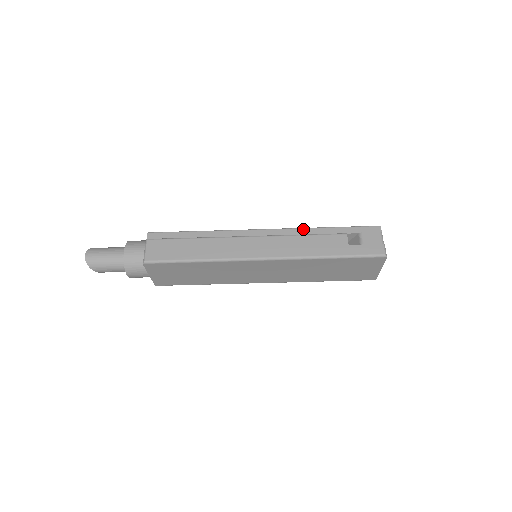
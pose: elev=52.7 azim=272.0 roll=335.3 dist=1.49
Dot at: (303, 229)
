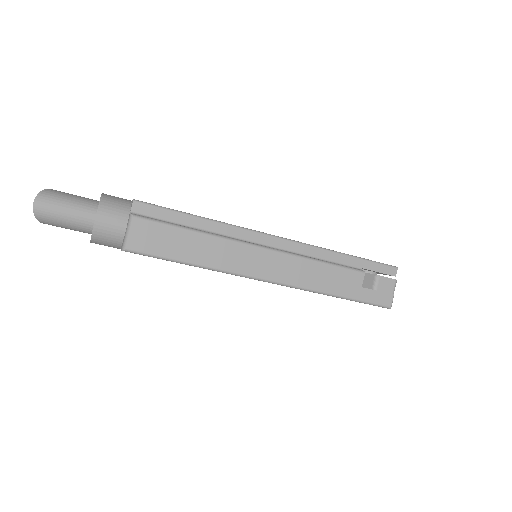
Dot at: (322, 250)
